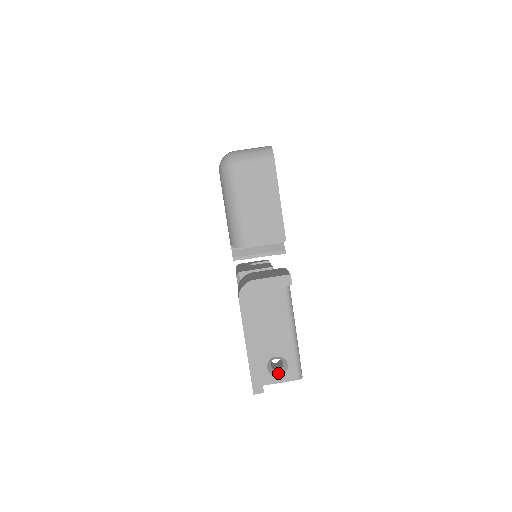
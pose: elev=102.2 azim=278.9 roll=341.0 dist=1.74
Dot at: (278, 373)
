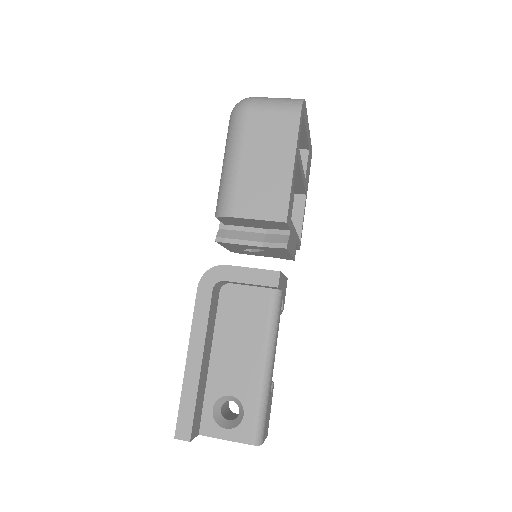
Dot at: (227, 424)
